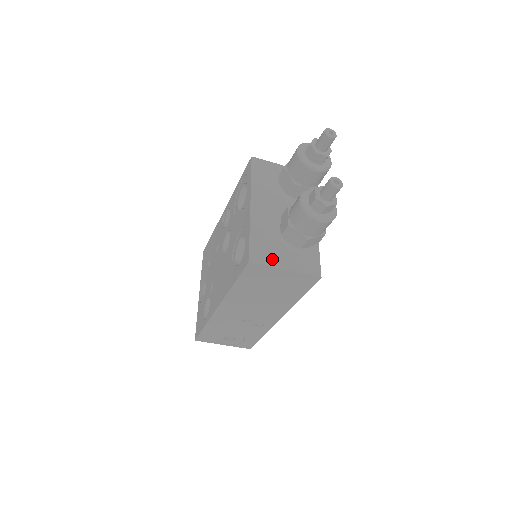
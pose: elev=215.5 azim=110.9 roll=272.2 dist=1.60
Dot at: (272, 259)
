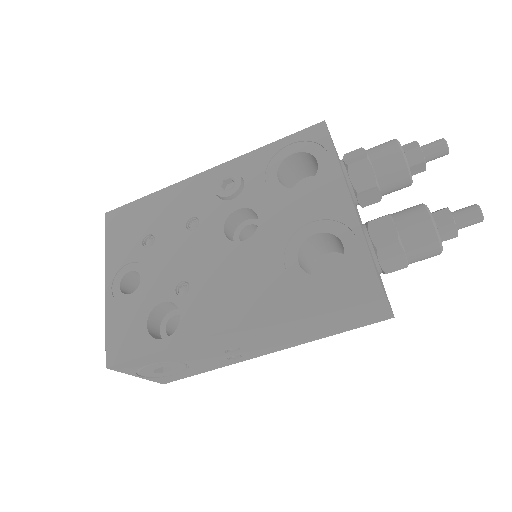
Dot at: (381, 283)
